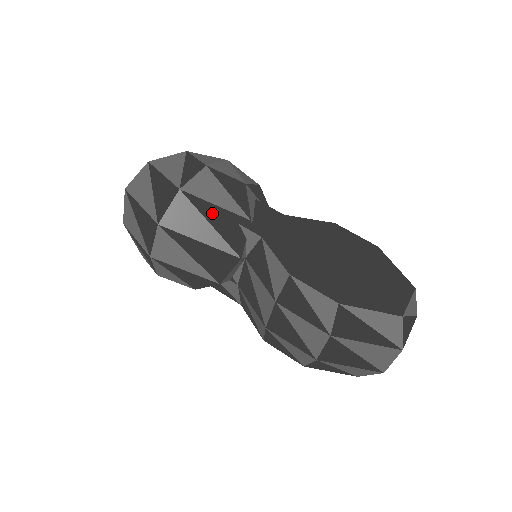
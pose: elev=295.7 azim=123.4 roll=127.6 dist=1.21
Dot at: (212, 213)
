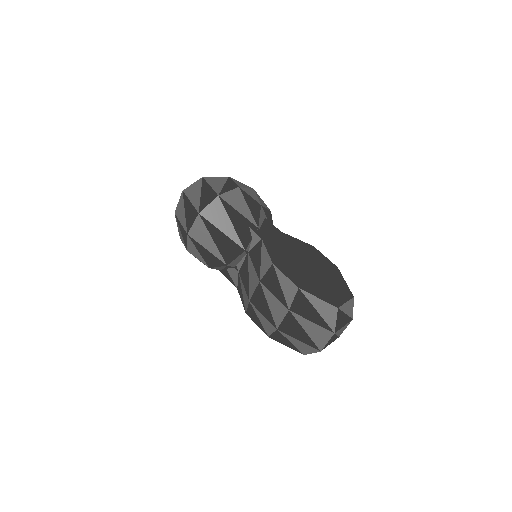
Dot at: (234, 216)
